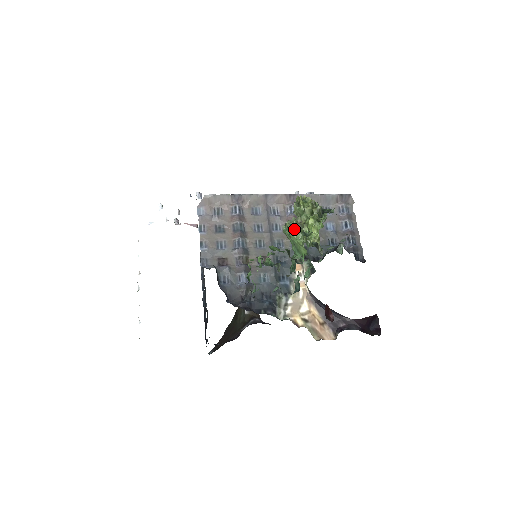
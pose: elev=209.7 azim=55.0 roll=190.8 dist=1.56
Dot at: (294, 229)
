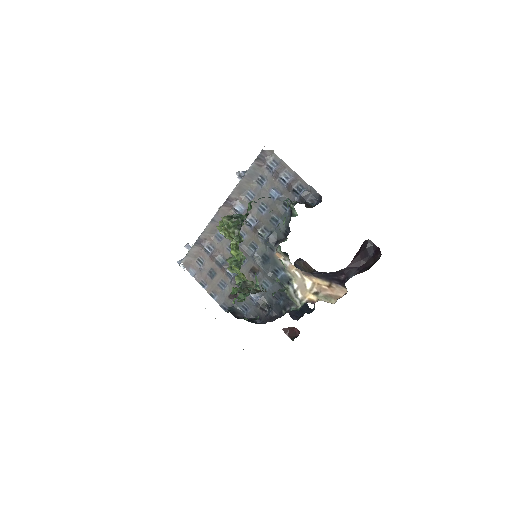
Dot at: occluded
